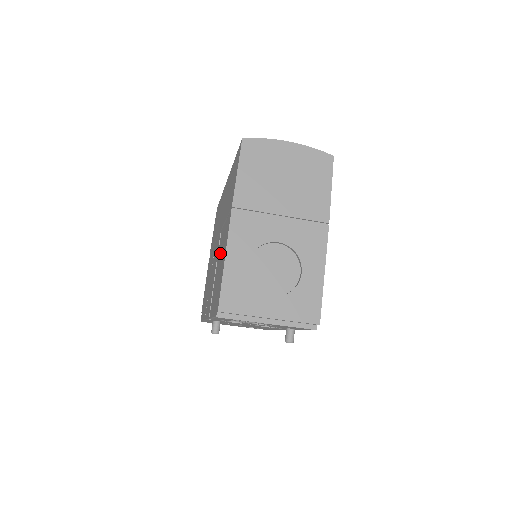
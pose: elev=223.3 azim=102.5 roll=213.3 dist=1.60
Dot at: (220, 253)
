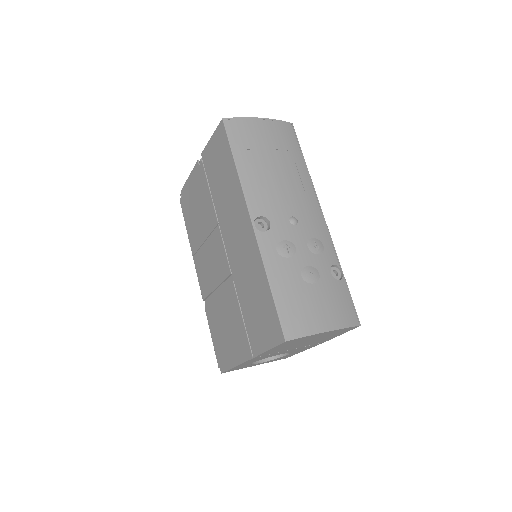
Dot at: (228, 315)
